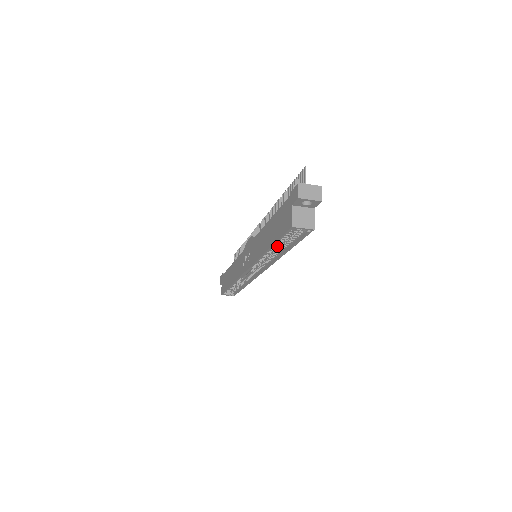
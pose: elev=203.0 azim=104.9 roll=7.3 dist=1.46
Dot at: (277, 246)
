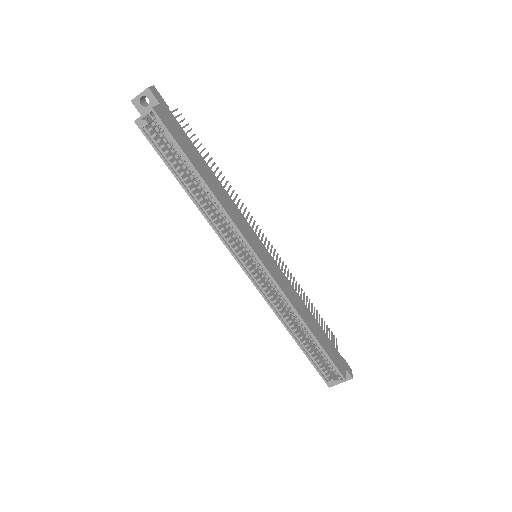
Dot at: (201, 188)
